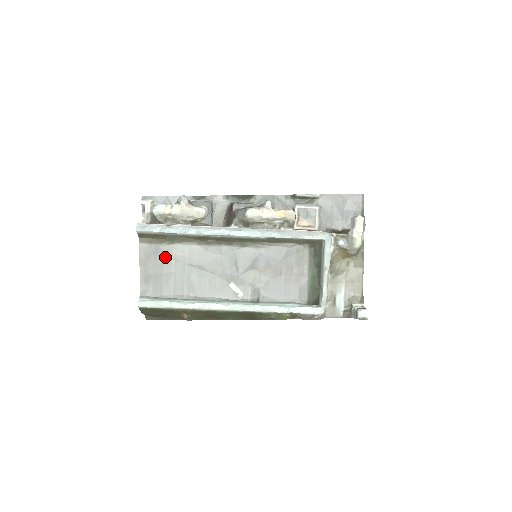
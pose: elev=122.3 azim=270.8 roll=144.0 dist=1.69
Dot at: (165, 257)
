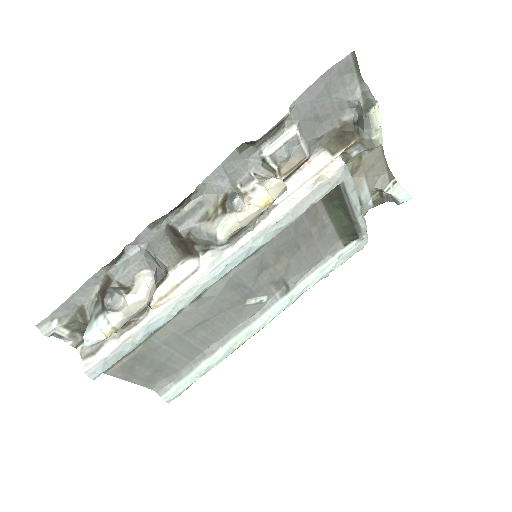
Dot at: (151, 353)
